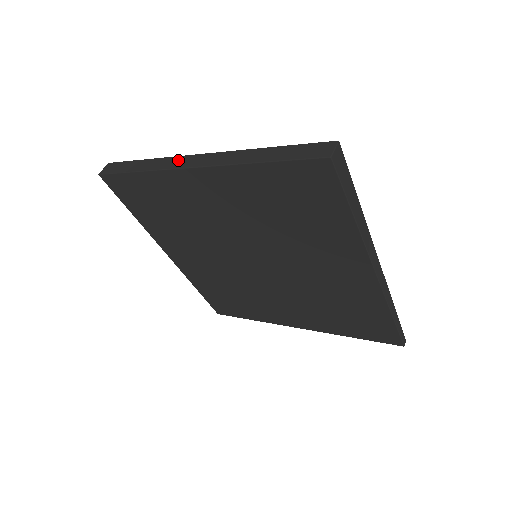
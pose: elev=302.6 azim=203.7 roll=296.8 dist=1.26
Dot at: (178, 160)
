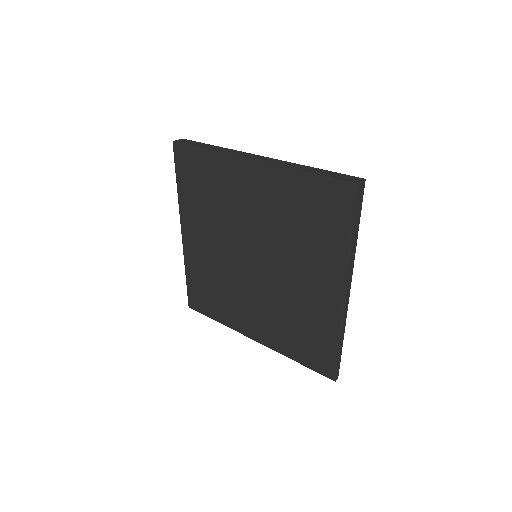
Dot at: (242, 153)
